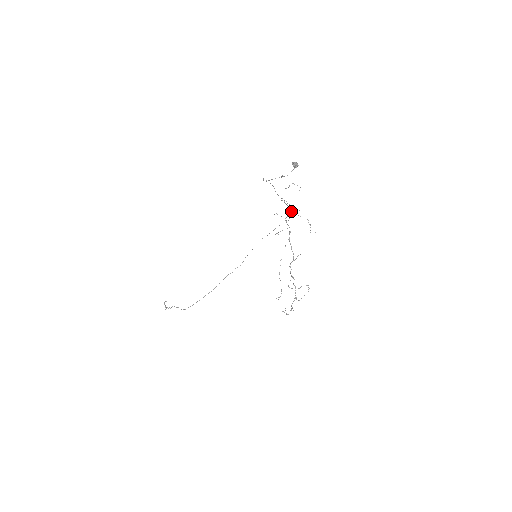
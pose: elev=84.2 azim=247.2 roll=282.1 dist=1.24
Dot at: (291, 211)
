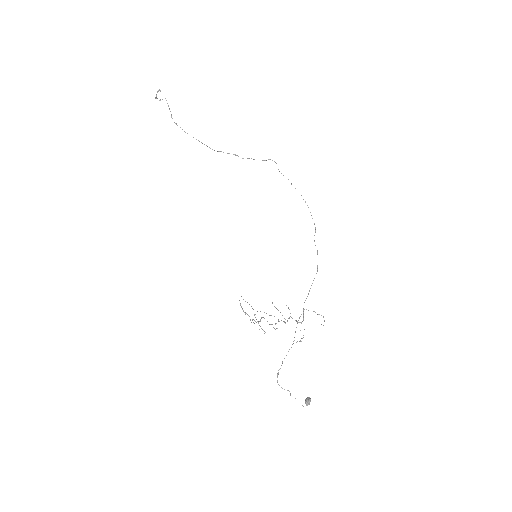
Dot at: (299, 322)
